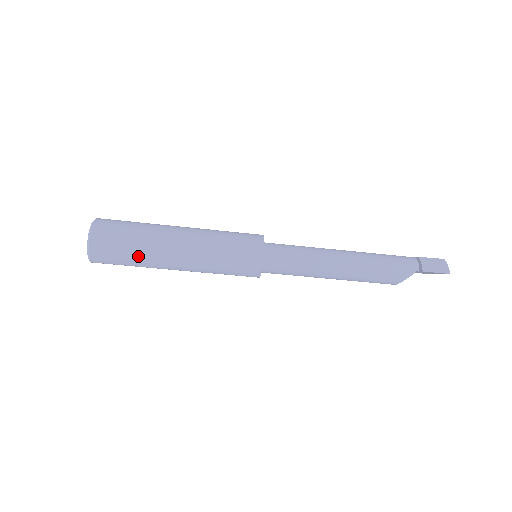
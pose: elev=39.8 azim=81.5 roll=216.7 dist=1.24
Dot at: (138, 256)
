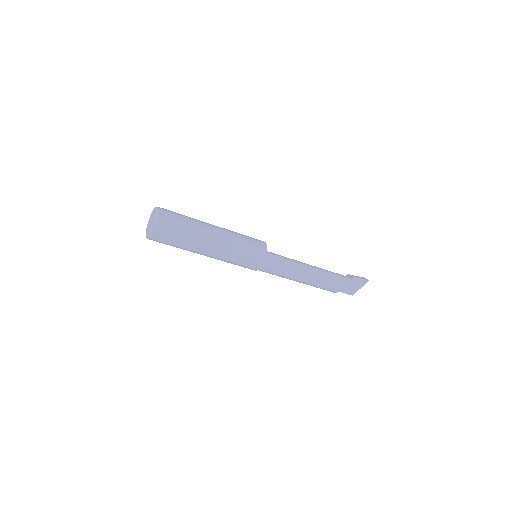
Dot at: (190, 228)
